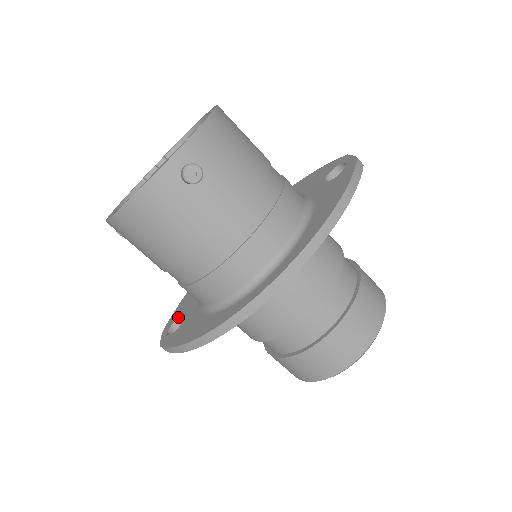
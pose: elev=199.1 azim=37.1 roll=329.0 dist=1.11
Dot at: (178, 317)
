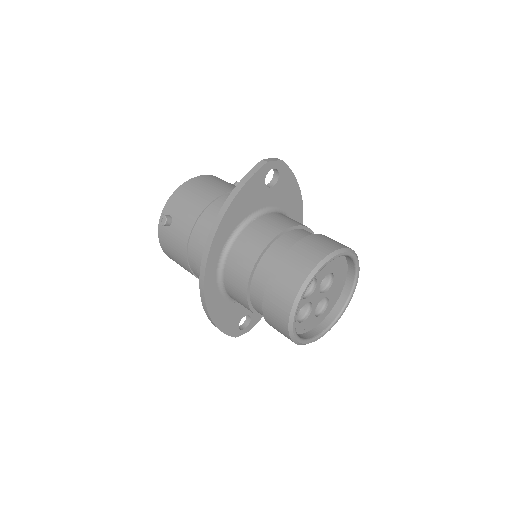
Dot at: (247, 315)
